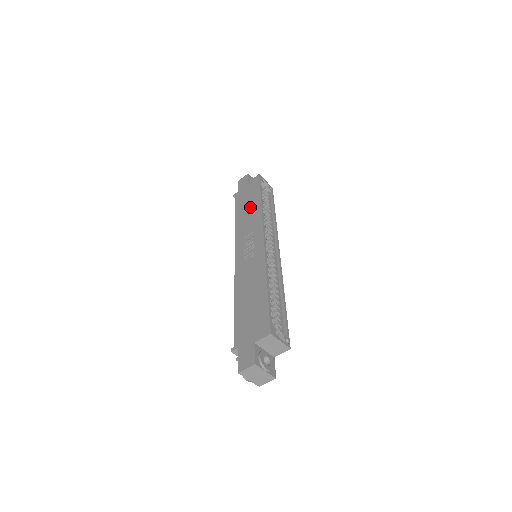
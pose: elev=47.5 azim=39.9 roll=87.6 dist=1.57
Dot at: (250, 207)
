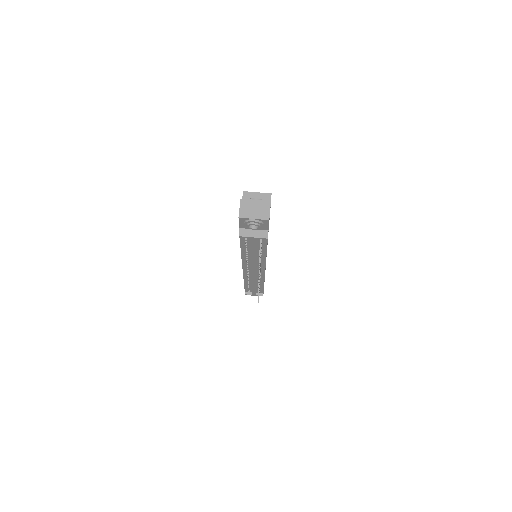
Dot at: occluded
